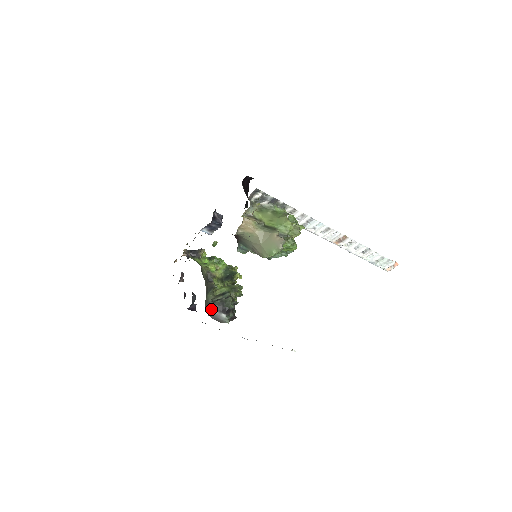
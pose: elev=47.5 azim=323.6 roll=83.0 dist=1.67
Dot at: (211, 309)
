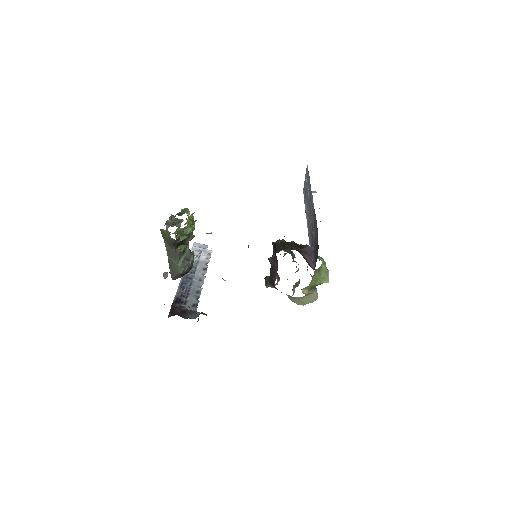
Dot at: (179, 277)
